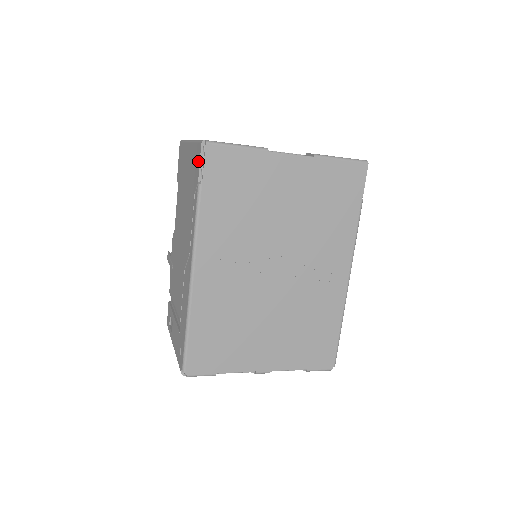
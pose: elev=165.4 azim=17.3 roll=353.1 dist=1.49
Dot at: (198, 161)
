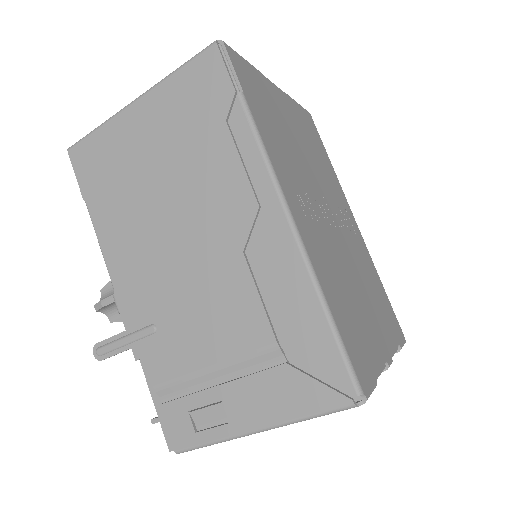
Dot at: (216, 71)
